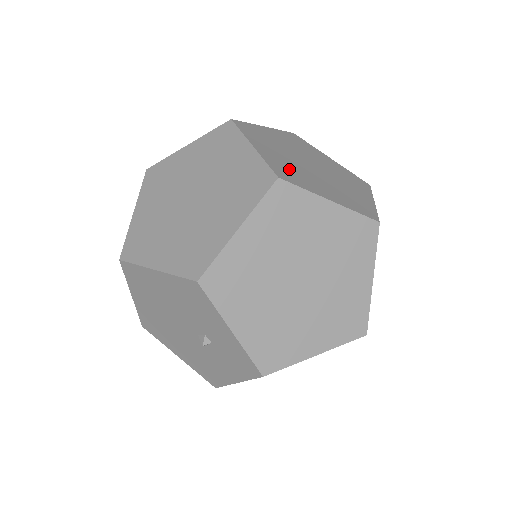
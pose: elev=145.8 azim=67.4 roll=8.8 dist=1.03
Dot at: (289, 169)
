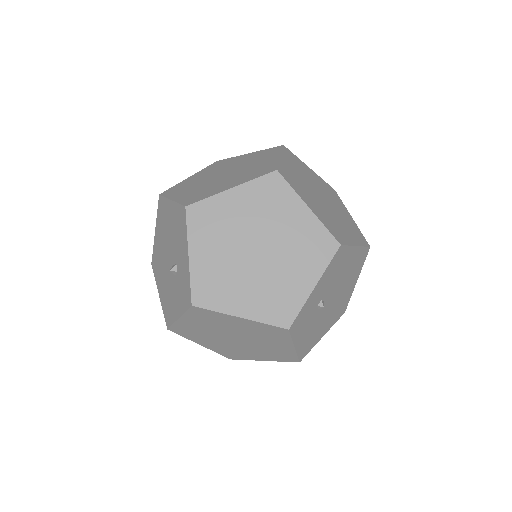
Dot at: (295, 179)
